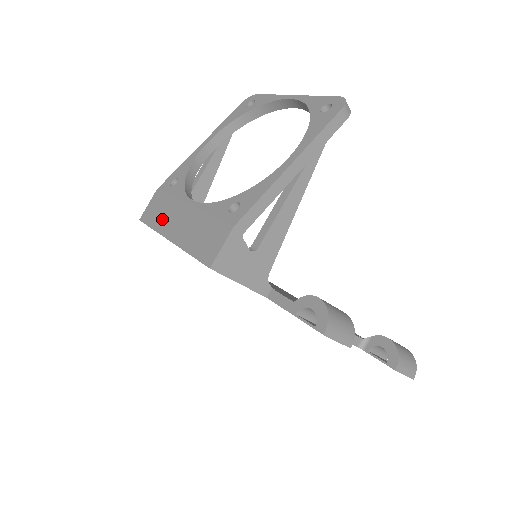
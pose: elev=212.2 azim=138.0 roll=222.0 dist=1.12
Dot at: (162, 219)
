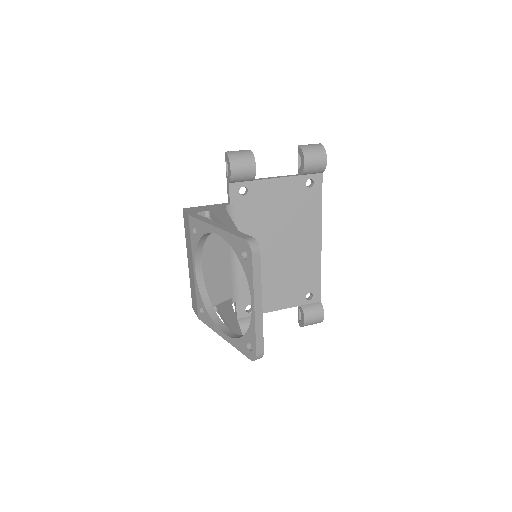
Dot at: (187, 242)
